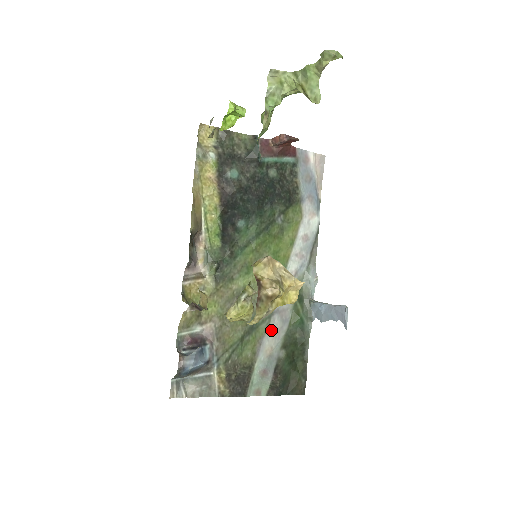
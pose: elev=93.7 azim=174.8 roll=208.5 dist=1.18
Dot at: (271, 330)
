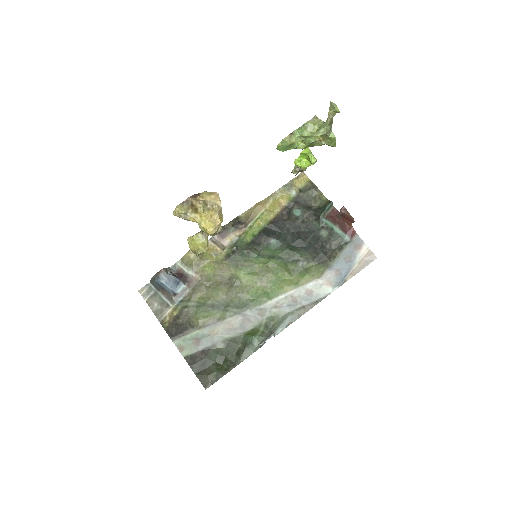
Dot at: (228, 322)
